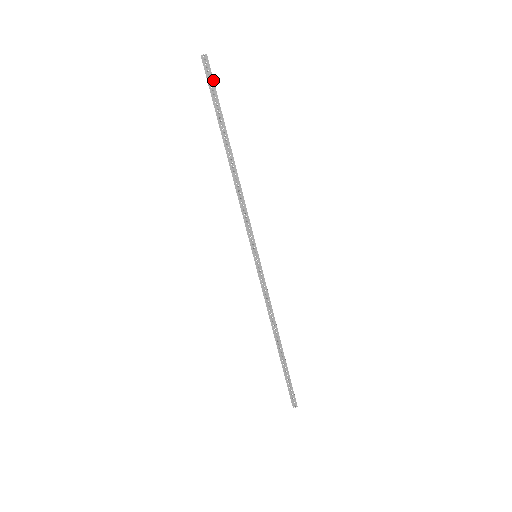
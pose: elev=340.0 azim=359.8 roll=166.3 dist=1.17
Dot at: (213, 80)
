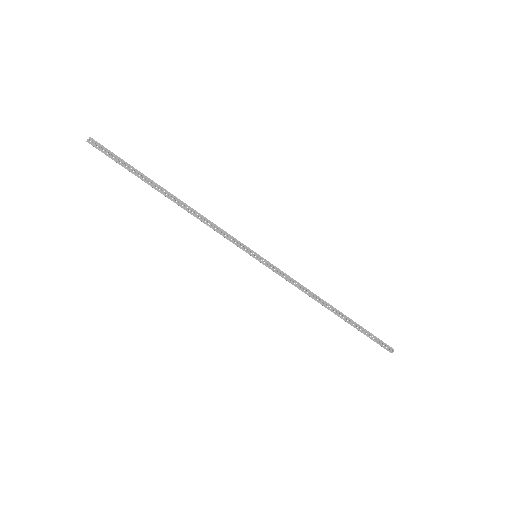
Dot at: (110, 152)
